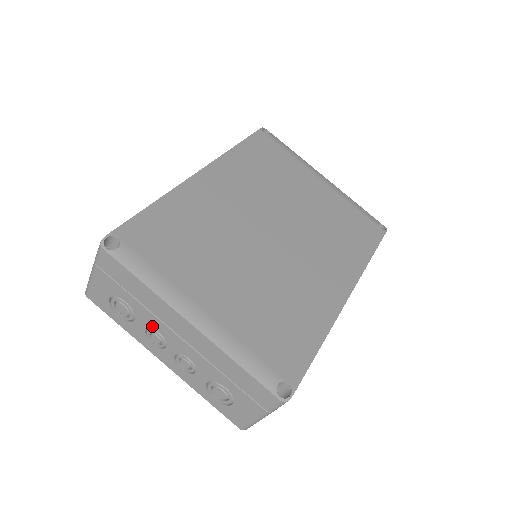
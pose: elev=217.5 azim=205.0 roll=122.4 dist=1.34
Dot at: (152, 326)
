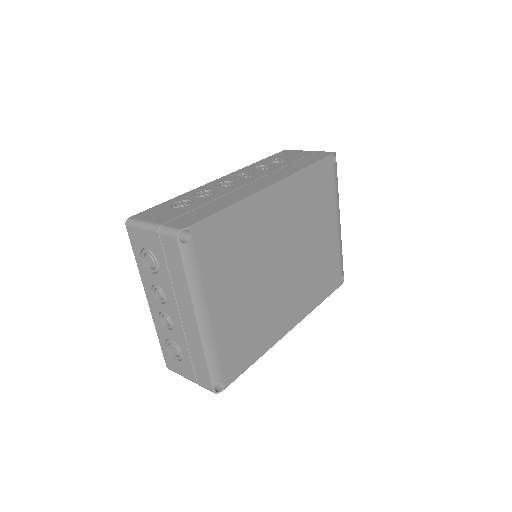
Dot at: (164, 290)
